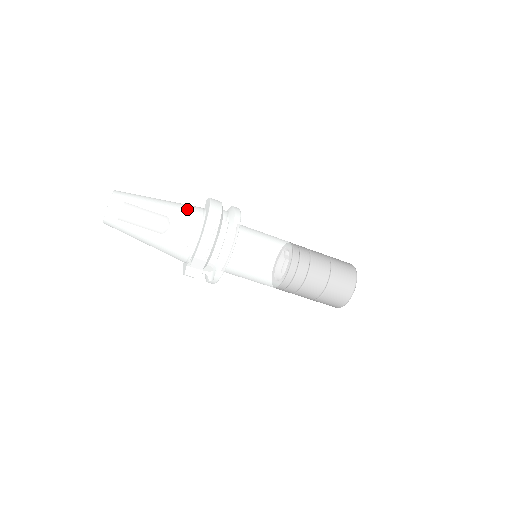
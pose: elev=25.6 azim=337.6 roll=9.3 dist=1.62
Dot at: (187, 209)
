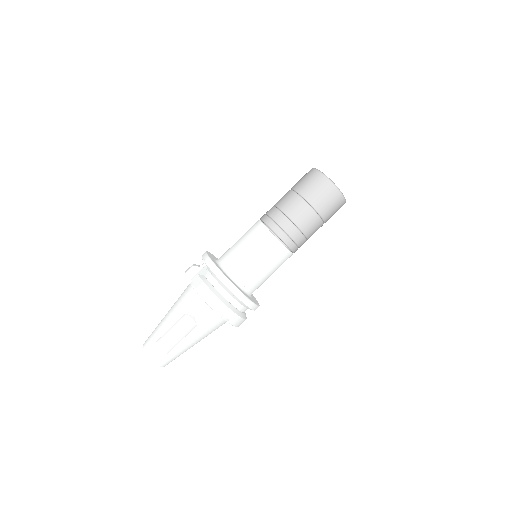
Dot at: (198, 317)
